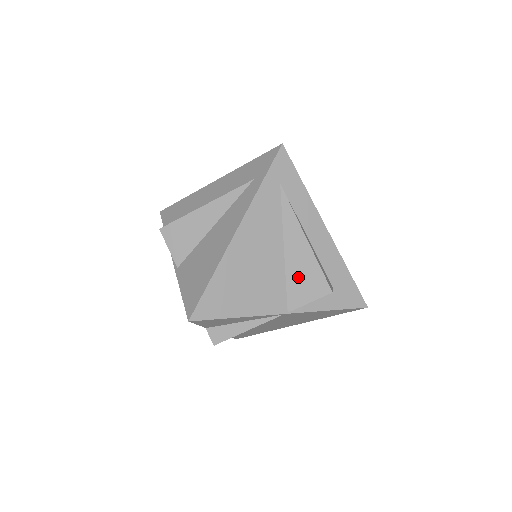
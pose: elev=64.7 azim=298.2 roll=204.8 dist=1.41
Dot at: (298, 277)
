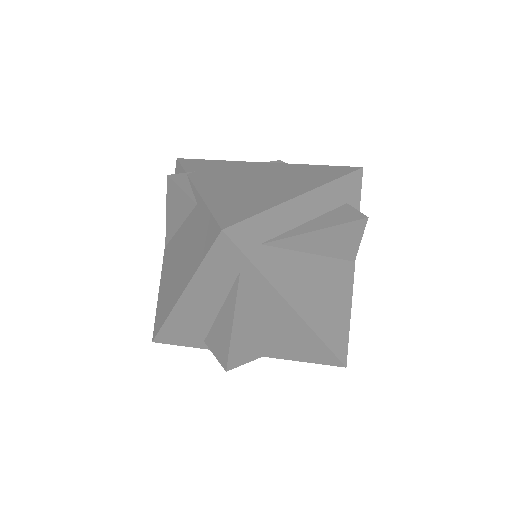
Dot at: (340, 246)
